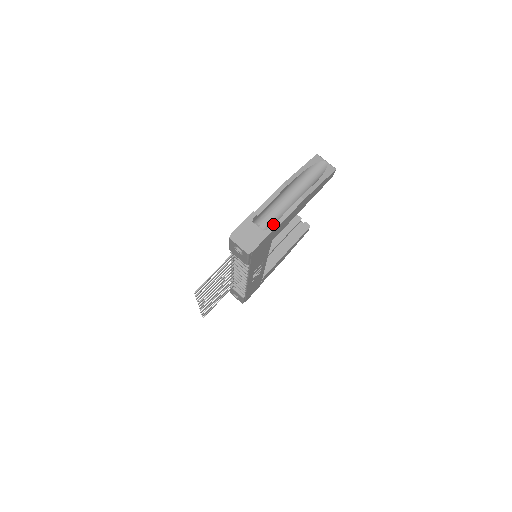
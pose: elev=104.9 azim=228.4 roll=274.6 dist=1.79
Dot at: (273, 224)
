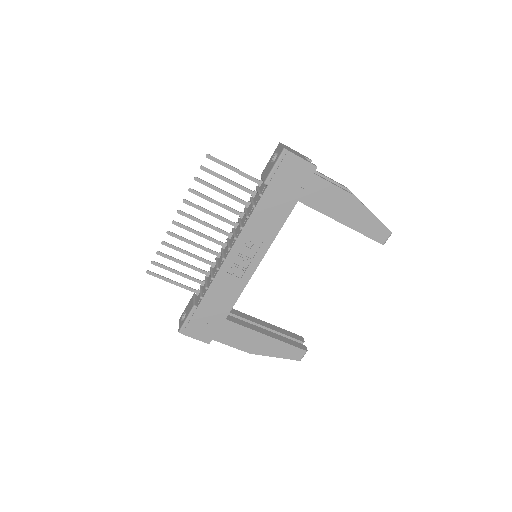
Dot at: occluded
